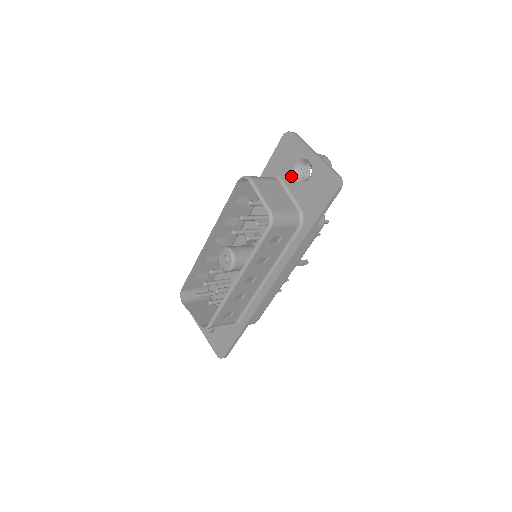
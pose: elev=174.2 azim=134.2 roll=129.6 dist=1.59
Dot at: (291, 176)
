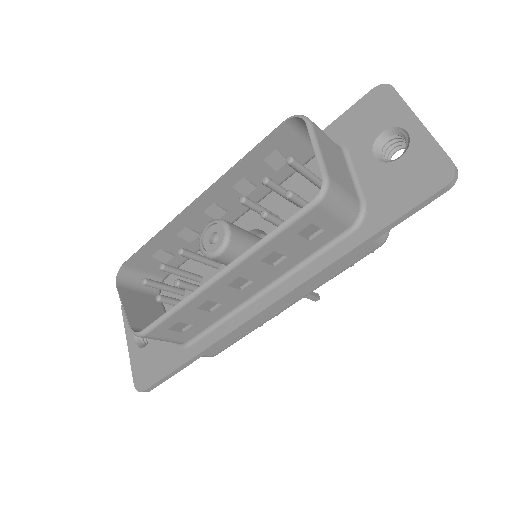
Dot at: (366, 149)
